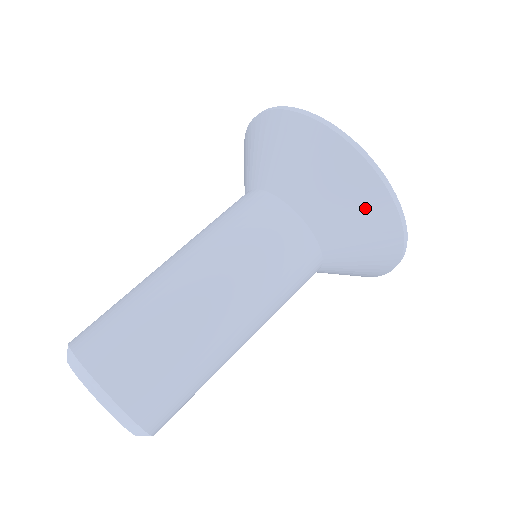
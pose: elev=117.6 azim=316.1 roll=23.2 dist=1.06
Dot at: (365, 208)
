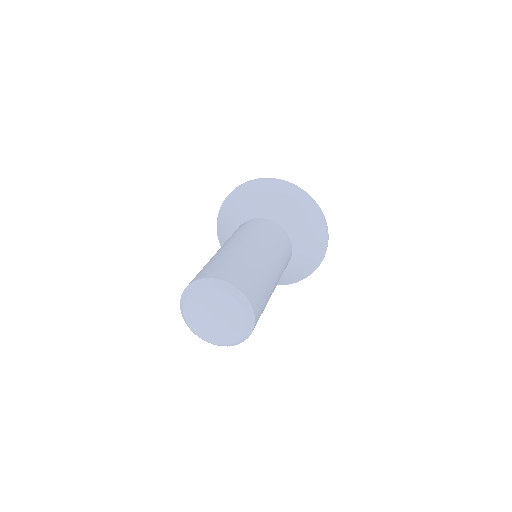
Dot at: (256, 191)
